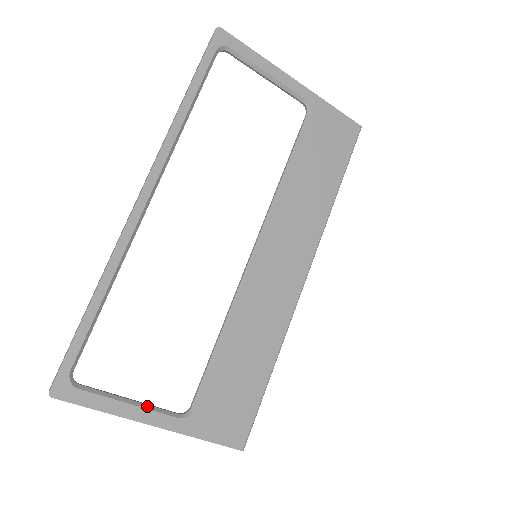
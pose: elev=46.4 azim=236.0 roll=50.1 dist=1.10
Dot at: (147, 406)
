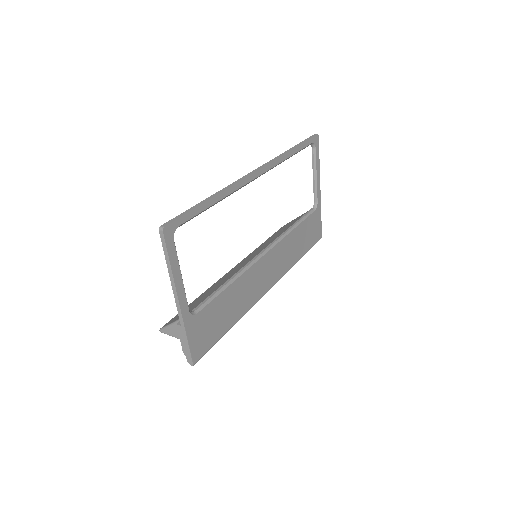
Dot at: occluded
